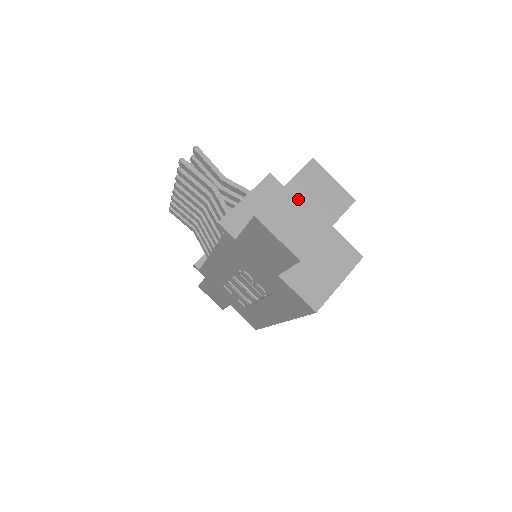
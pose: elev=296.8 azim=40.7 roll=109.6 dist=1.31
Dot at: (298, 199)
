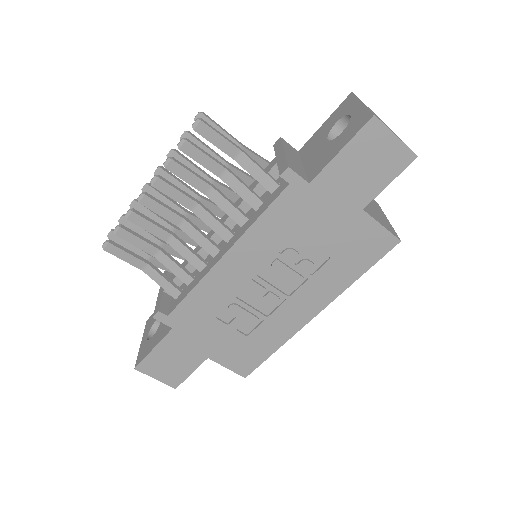
Dot at: occluded
